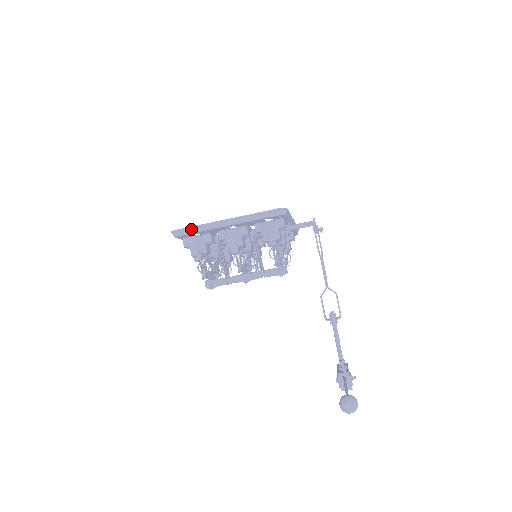
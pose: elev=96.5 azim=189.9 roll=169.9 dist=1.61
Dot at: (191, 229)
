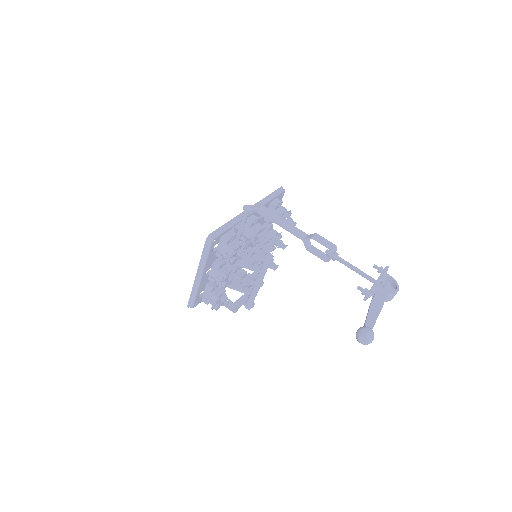
Dot at: (192, 298)
